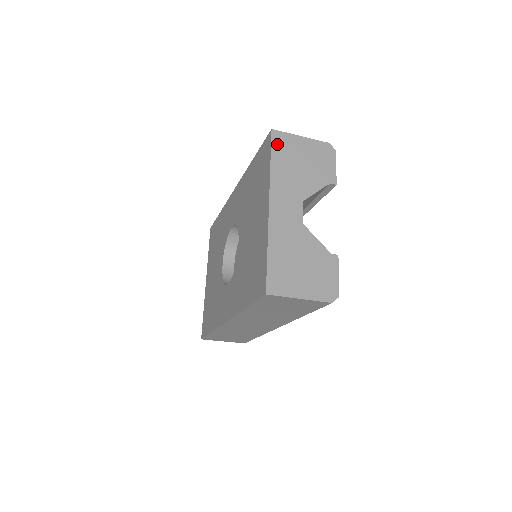
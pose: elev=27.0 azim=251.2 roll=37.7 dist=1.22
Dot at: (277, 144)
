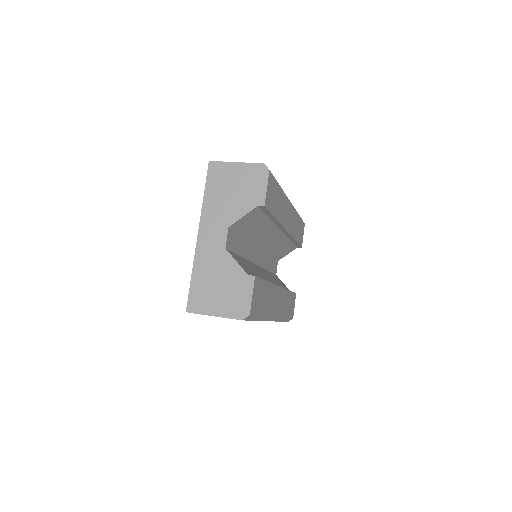
Dot at: (212, 175)
